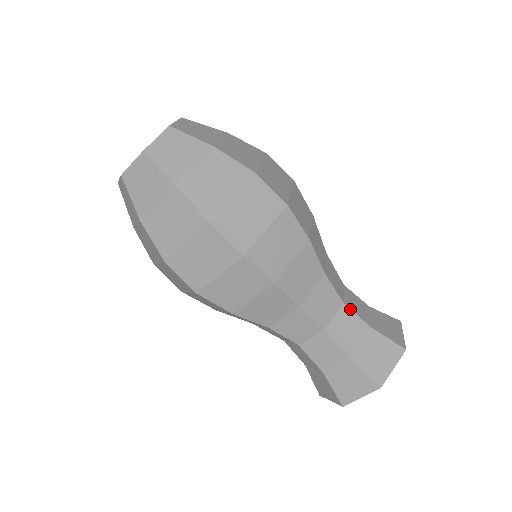
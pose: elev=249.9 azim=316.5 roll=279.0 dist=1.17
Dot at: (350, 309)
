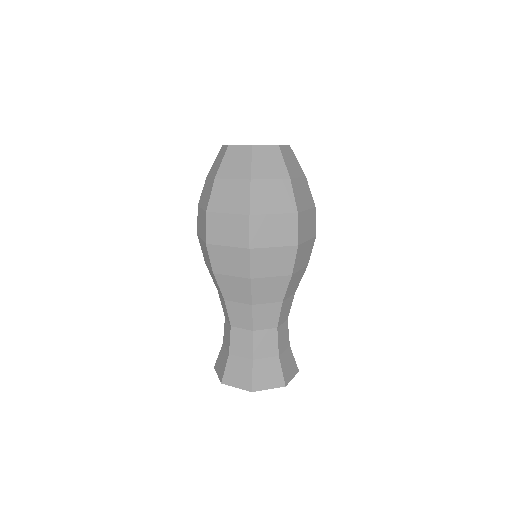
Dot at: (277, 334)
